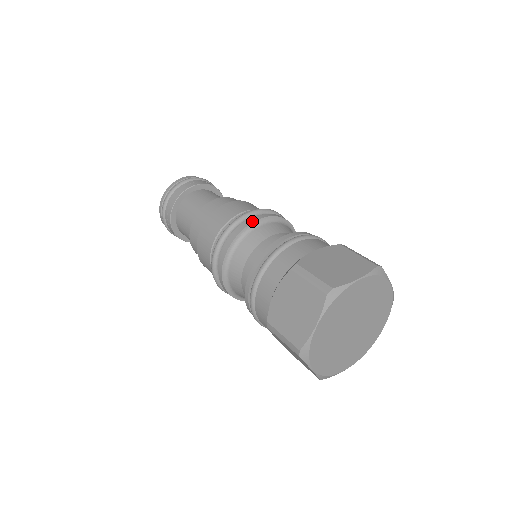
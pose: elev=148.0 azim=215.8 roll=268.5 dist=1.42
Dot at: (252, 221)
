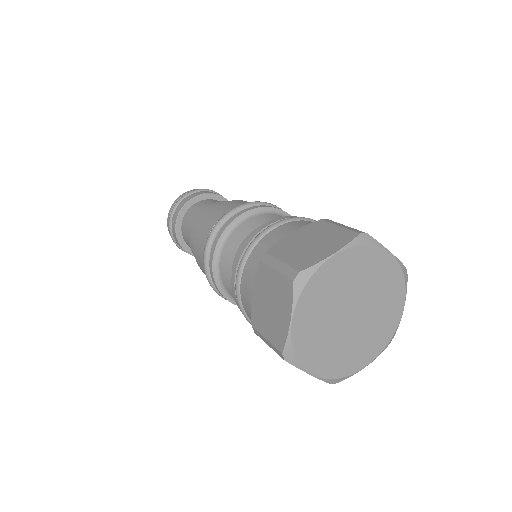
Dot at: (233, 218)
